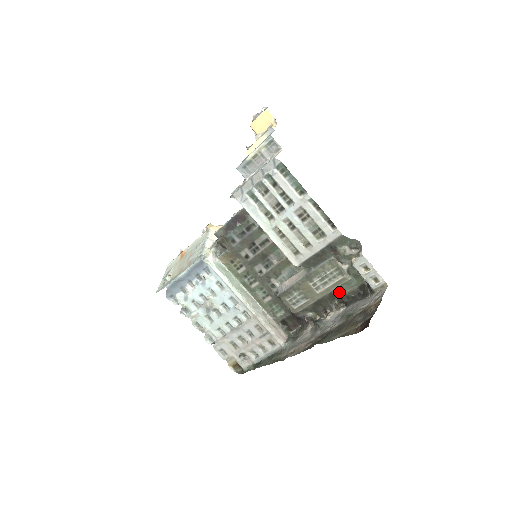
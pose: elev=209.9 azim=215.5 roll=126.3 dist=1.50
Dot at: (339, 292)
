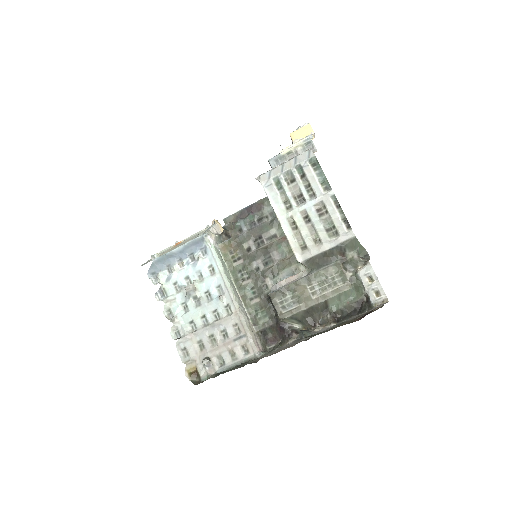
Dot at: (335, 304)
